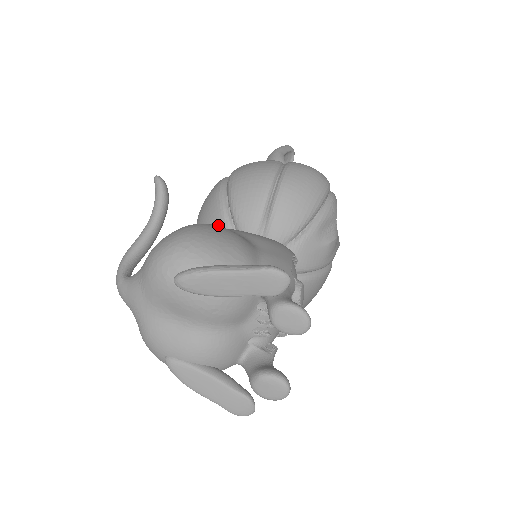
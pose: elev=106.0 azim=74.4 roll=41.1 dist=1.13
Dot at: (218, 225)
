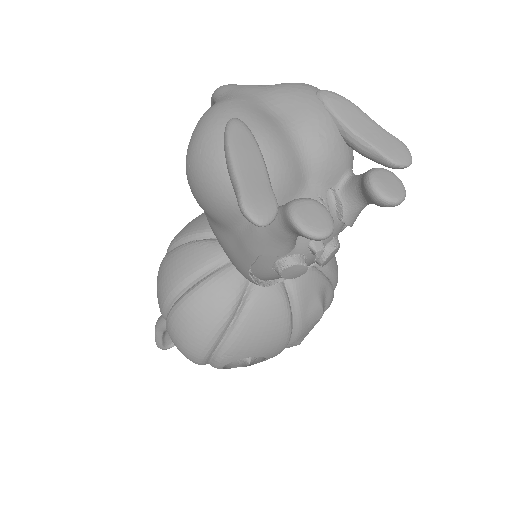
Dot at: occluded
